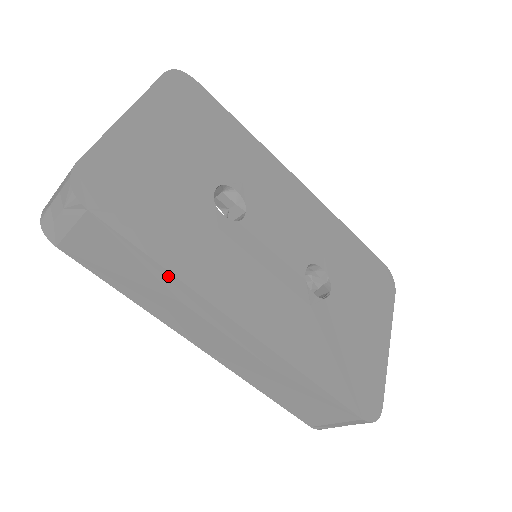
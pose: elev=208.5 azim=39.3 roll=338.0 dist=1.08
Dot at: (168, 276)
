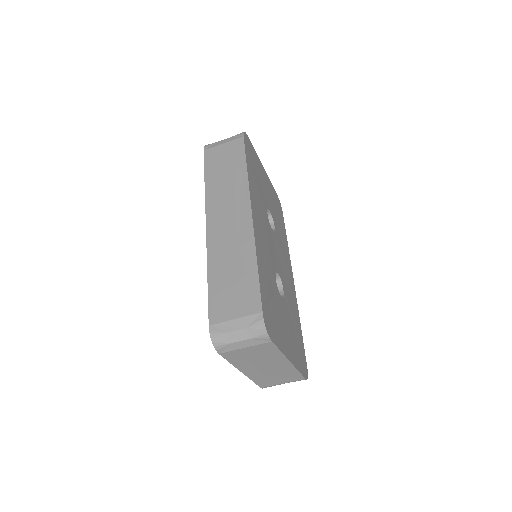
Dot at: (244, 172)
